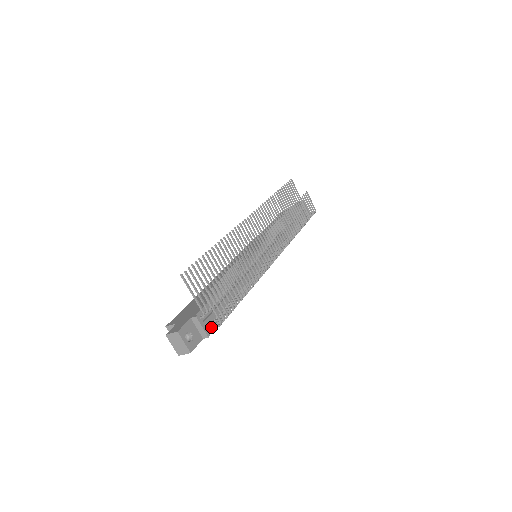
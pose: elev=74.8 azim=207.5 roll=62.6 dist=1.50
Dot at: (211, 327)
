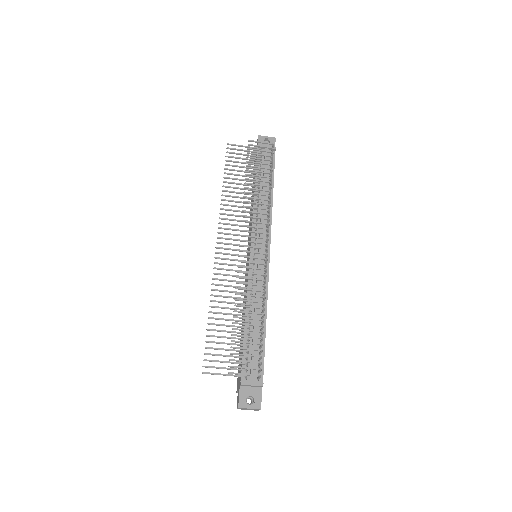
Dot at: (258, 379)
